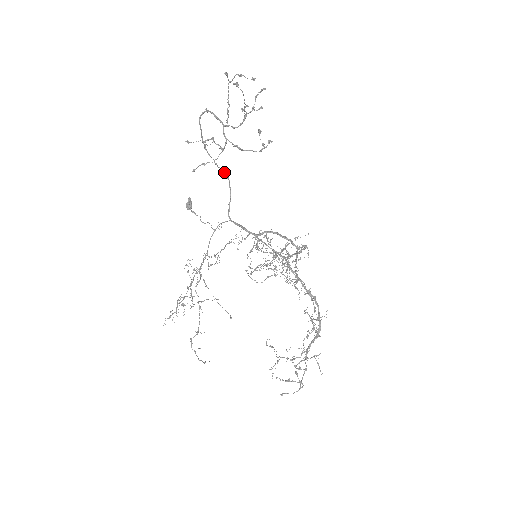
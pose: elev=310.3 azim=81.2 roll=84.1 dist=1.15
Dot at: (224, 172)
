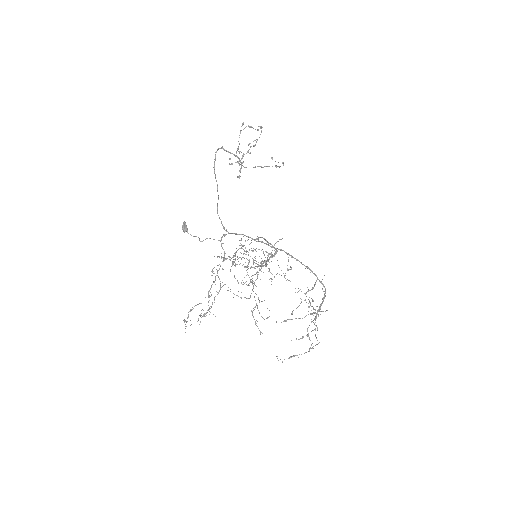
Dot at: (218, 198)
